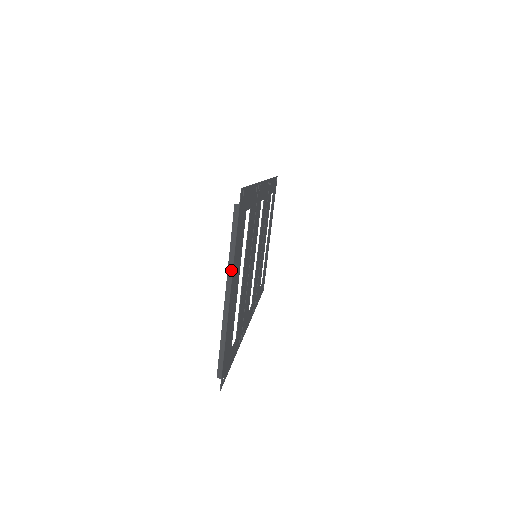
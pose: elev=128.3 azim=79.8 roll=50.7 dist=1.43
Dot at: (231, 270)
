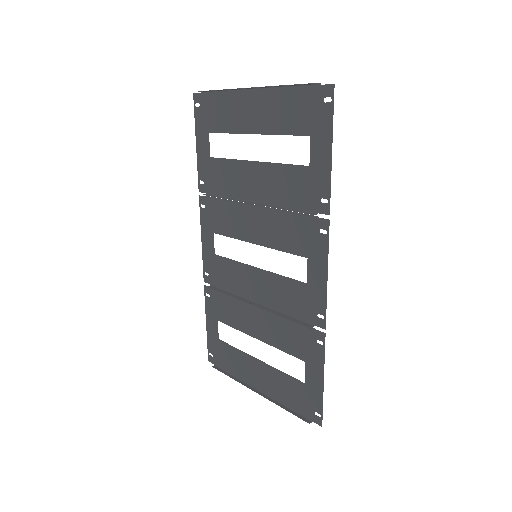
Dot at: (236, 89)
